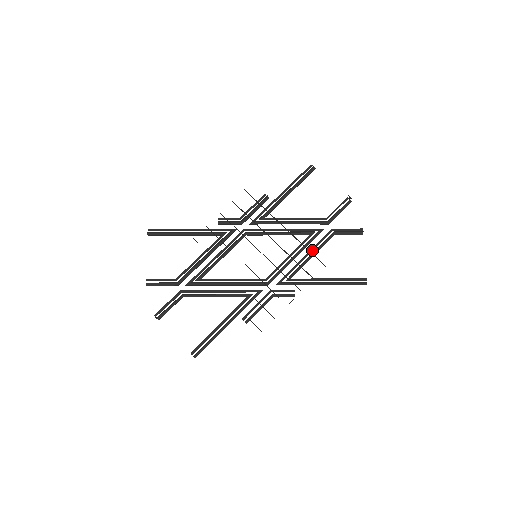
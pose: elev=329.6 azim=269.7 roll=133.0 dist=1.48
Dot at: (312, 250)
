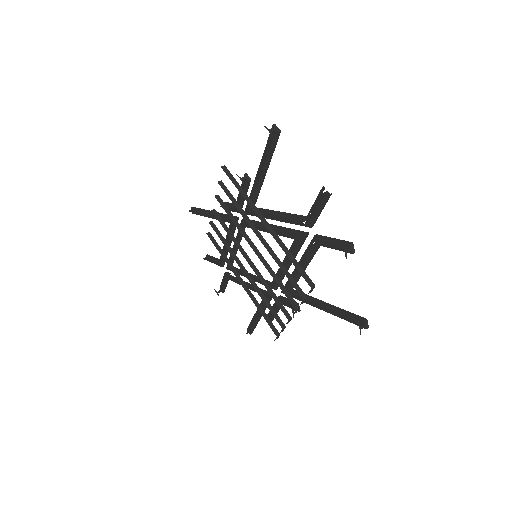
Dot at: (301, 261)
